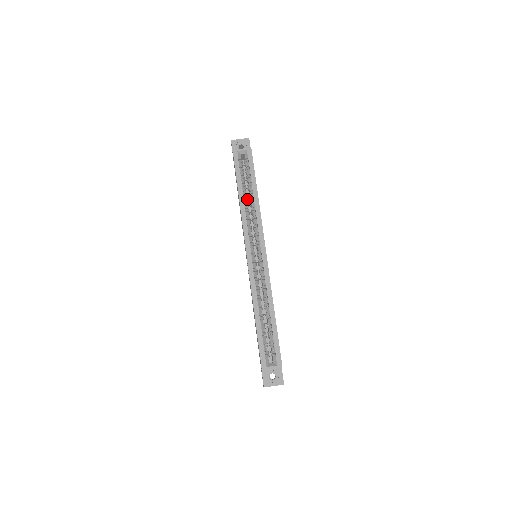
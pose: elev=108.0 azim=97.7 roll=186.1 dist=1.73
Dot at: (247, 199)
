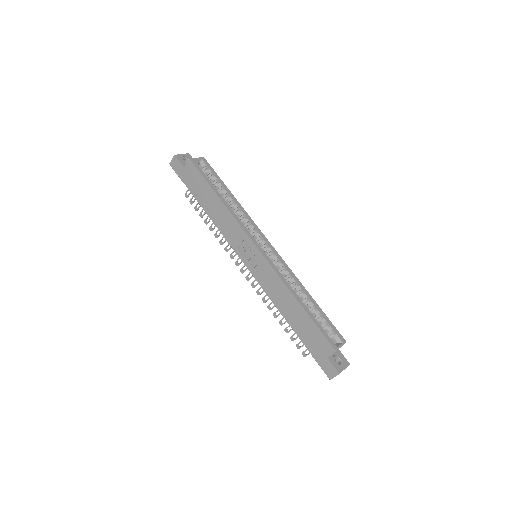
Dot at: occluded
